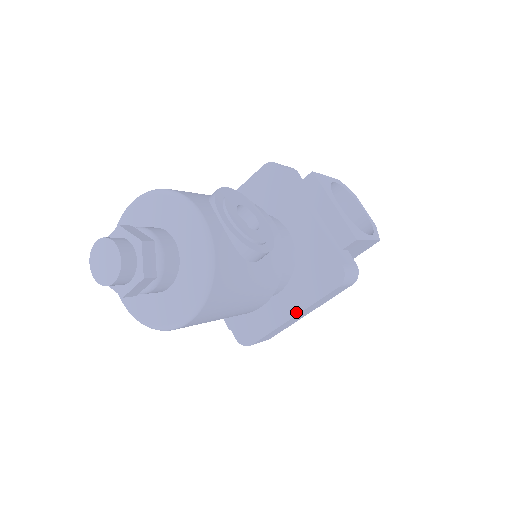
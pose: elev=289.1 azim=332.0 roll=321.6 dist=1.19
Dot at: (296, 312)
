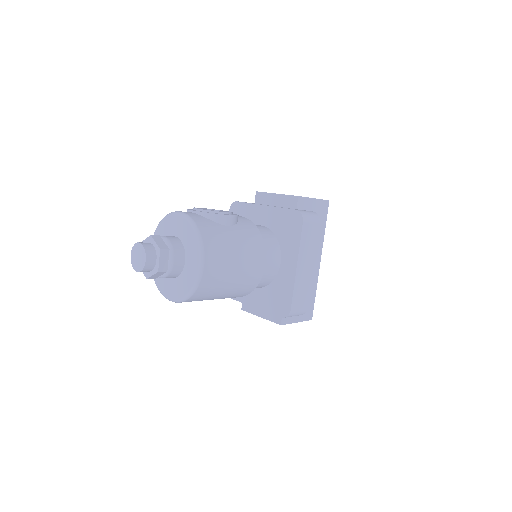
Dot at: (296, 261)
